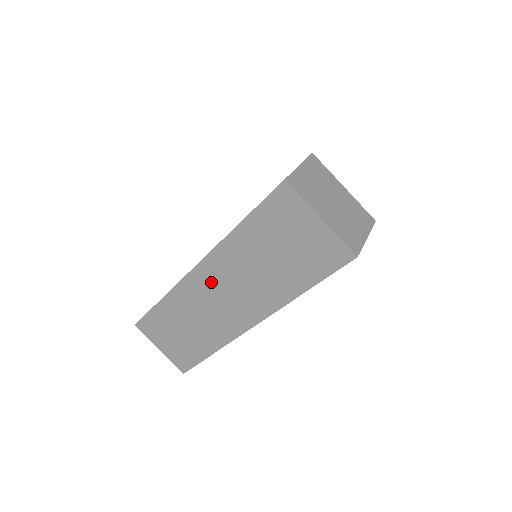
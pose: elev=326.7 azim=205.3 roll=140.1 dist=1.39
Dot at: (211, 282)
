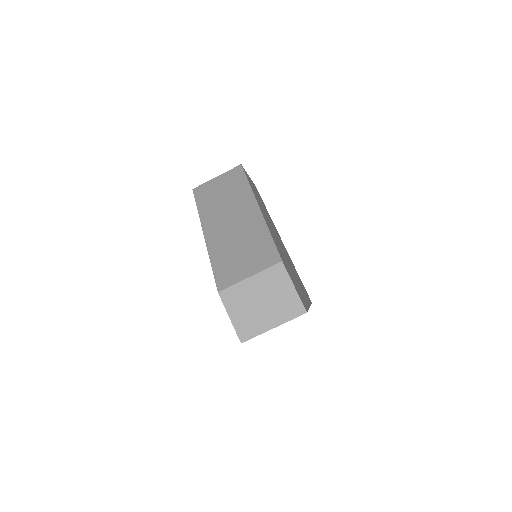
Dot at: occluded
